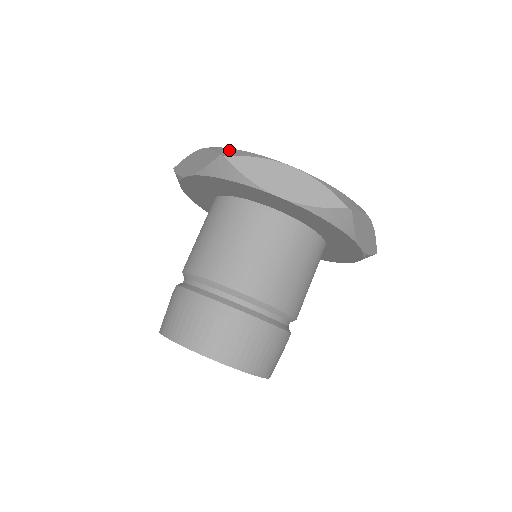
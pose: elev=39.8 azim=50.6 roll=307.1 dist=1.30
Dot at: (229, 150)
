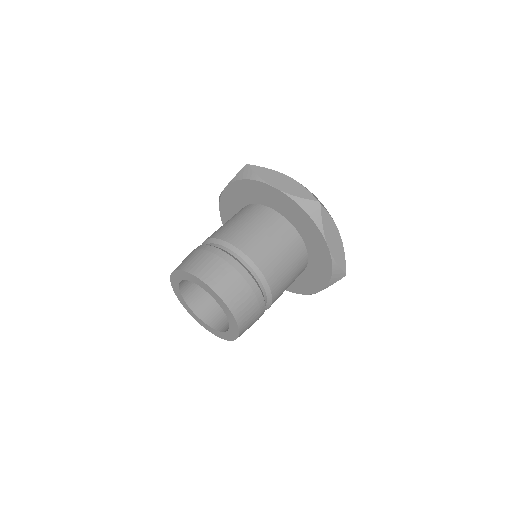
Dot at: occluded
